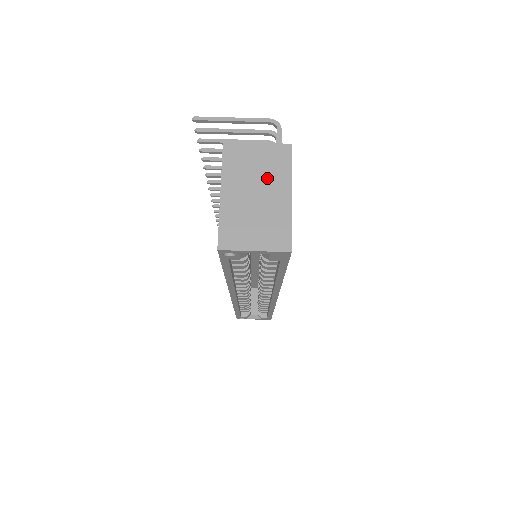
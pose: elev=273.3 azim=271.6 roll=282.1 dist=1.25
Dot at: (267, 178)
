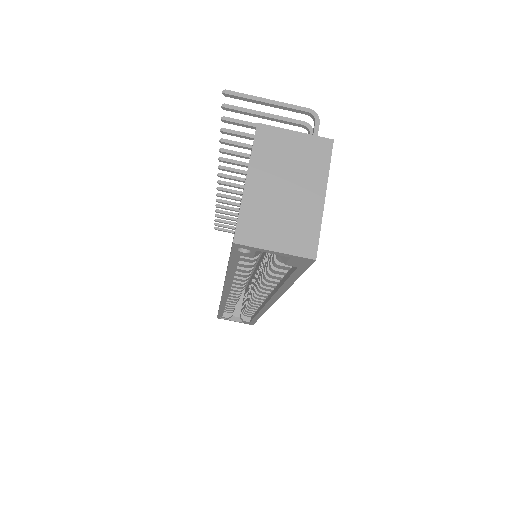
Dot at: (300, 172)
